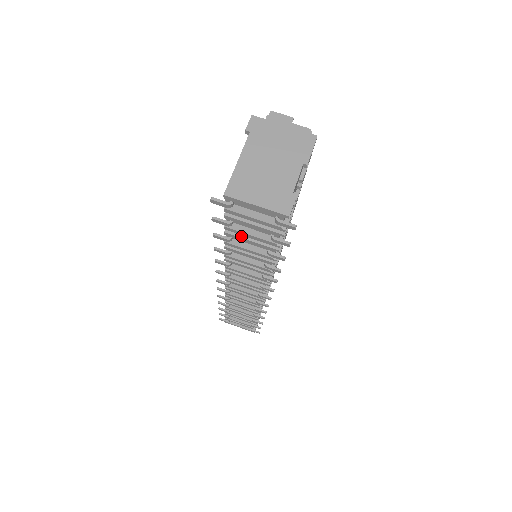
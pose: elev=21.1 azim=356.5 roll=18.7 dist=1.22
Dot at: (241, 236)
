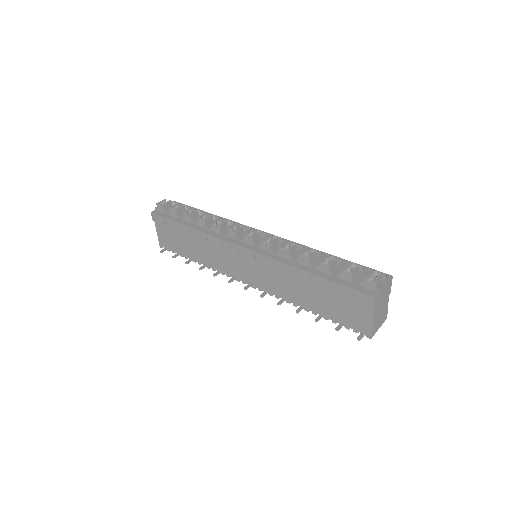
Dot at: occluded
